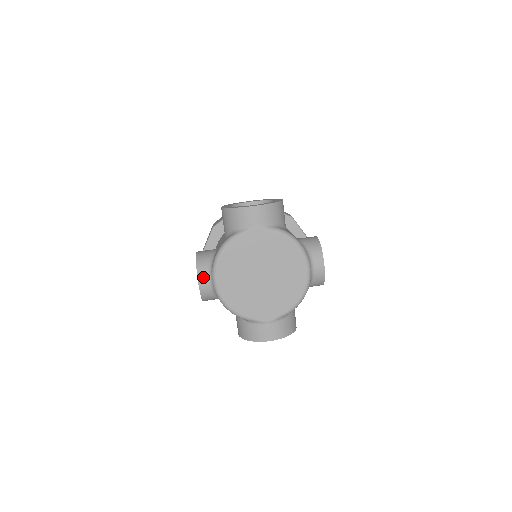
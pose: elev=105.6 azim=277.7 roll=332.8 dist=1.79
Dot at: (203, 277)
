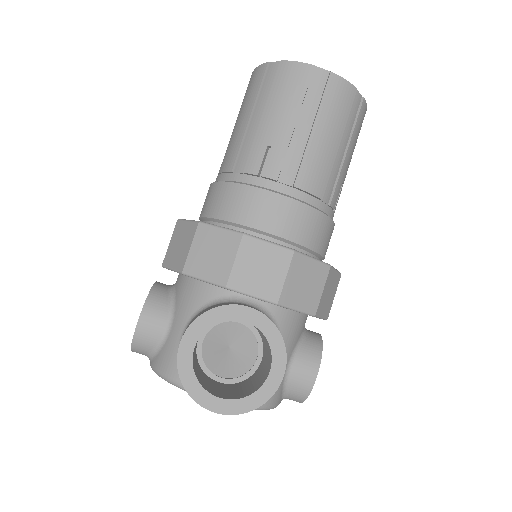
Dot at: (139, 353)
